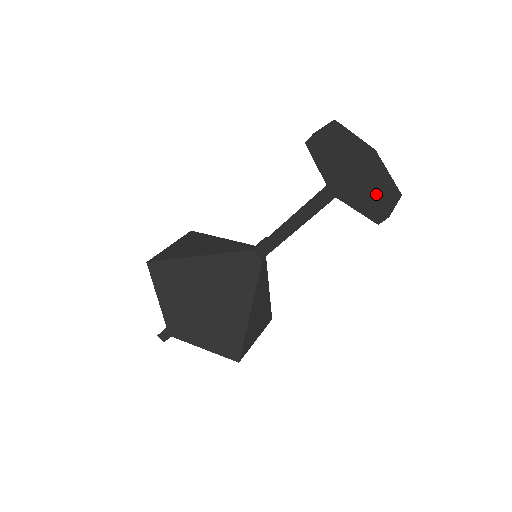
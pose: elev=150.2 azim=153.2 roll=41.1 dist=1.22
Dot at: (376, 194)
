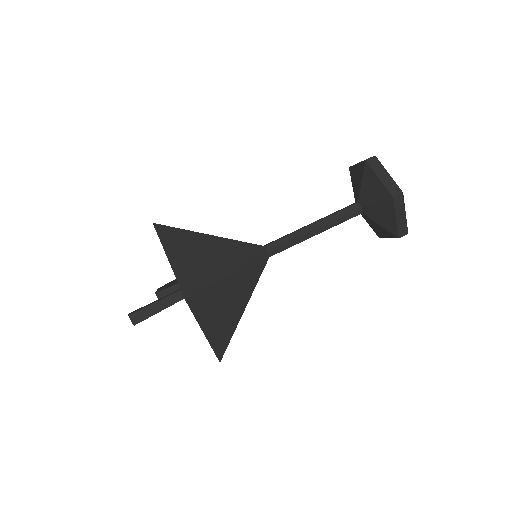
Dot at: occluded
